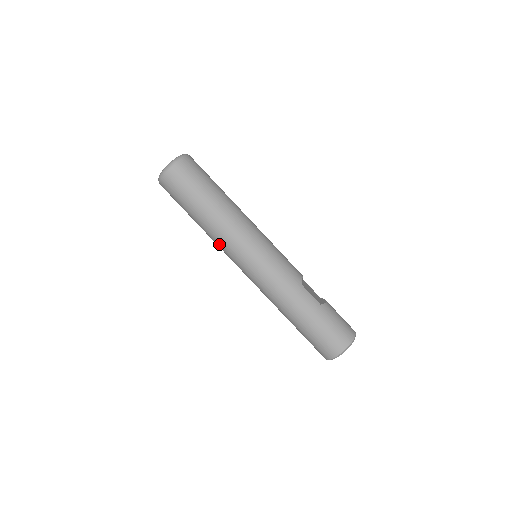
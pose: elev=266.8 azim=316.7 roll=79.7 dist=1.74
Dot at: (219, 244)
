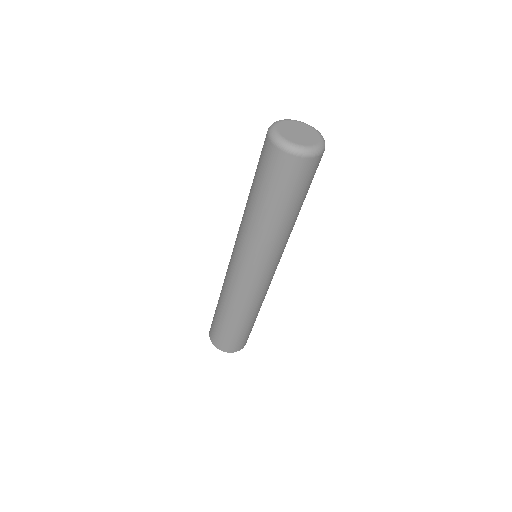
Dot at: (257, 243)
